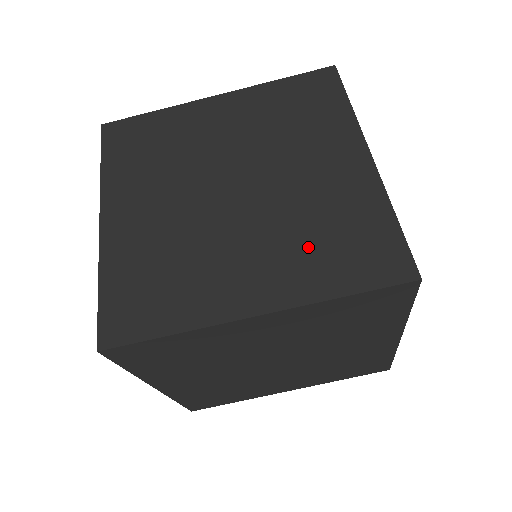
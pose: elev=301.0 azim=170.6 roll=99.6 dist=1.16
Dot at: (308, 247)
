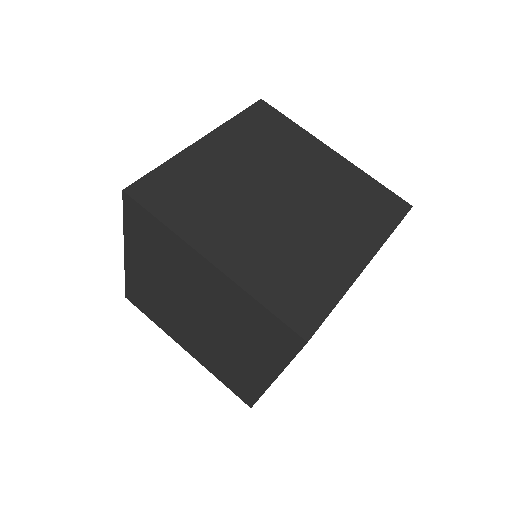
Dot at: (252, 339)
